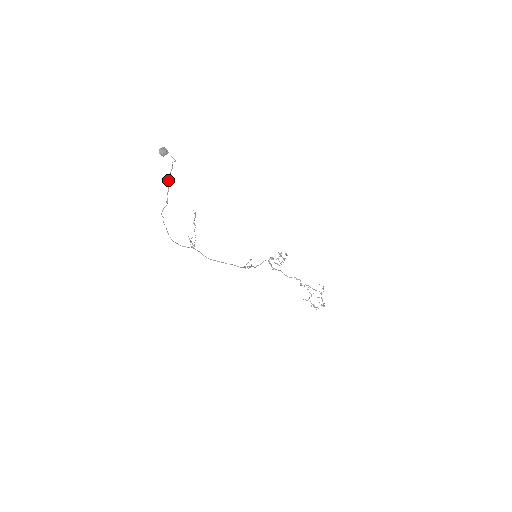
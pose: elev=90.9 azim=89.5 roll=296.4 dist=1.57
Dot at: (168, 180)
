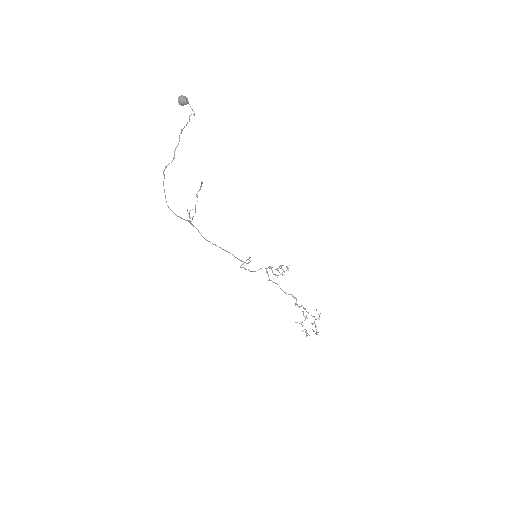
Dot at: (181, 133)
